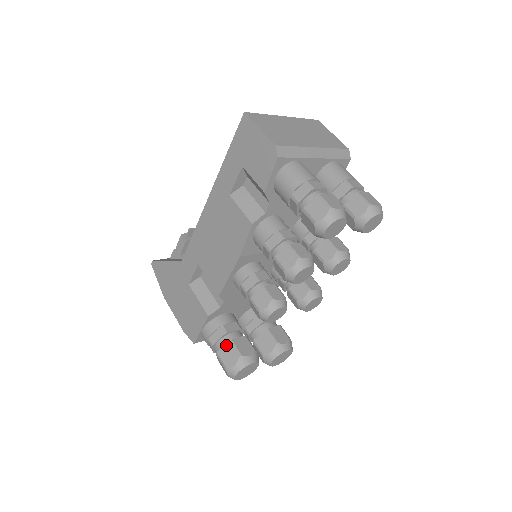
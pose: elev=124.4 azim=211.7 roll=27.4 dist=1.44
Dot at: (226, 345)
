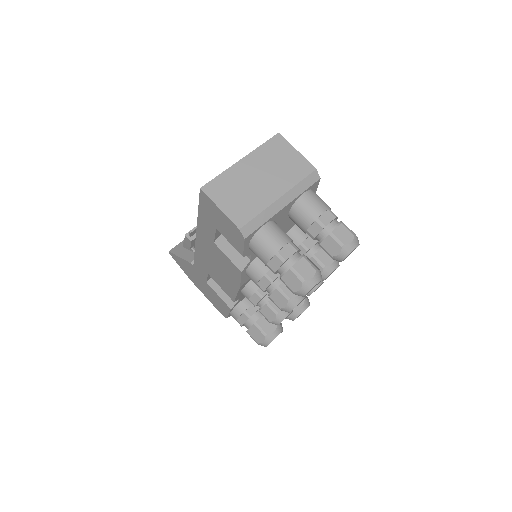
Dot at: (252, 327)
